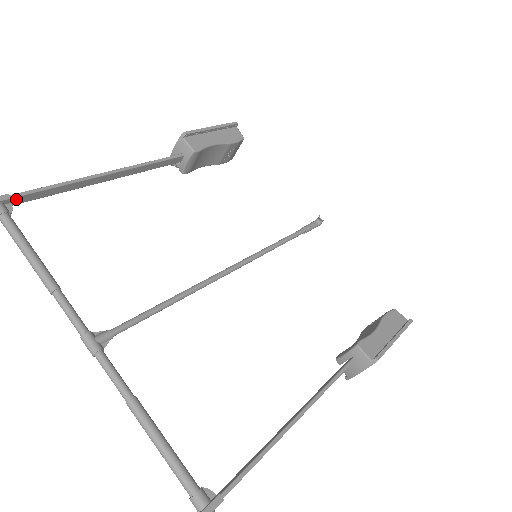
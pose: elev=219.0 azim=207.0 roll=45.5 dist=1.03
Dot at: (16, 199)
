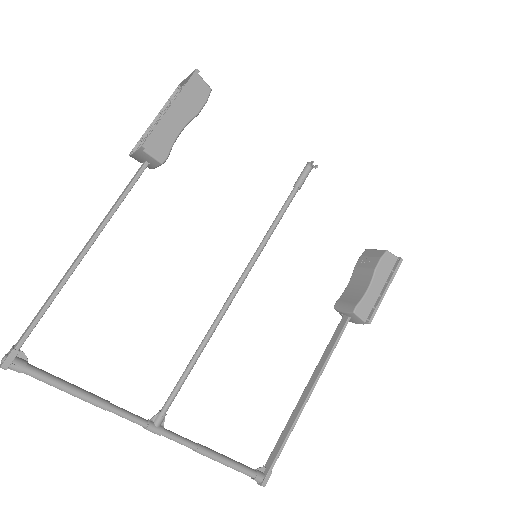
Dot at: (22, 344)
